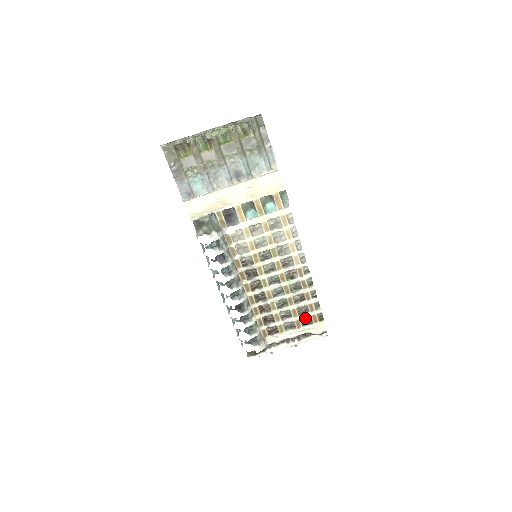
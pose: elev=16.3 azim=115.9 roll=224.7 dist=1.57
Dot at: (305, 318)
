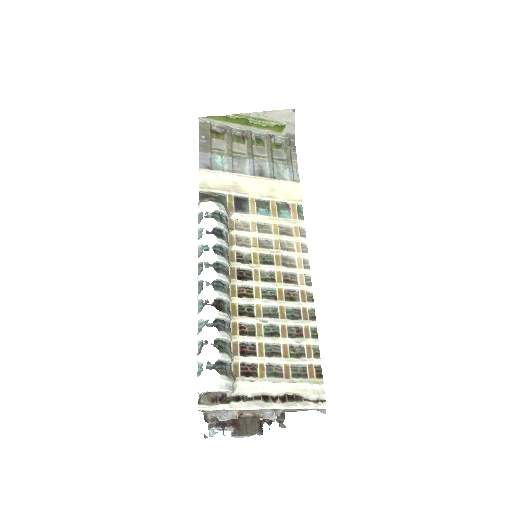
Dot at: (298, 366)
